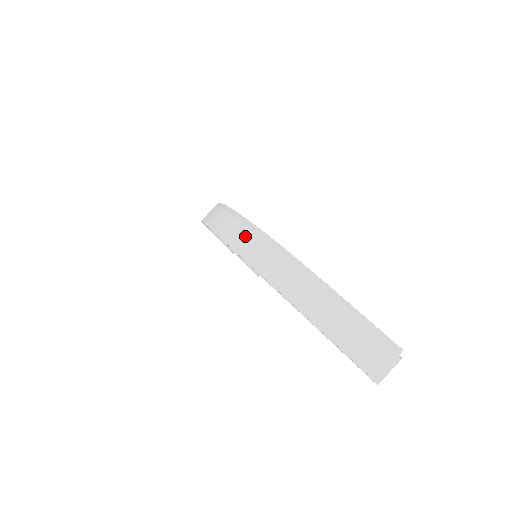
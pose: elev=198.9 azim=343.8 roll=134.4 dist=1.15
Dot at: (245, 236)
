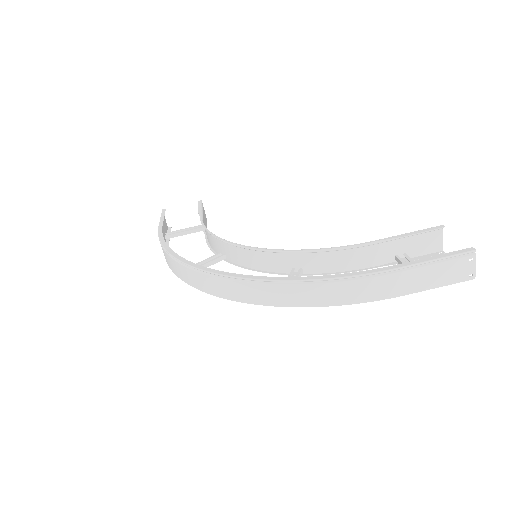
Dot at: (291, 293)
